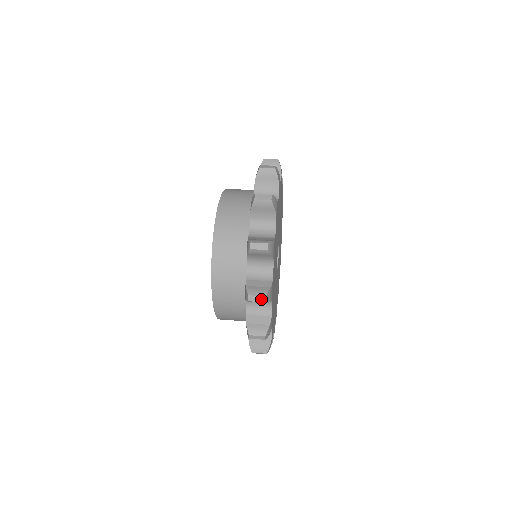
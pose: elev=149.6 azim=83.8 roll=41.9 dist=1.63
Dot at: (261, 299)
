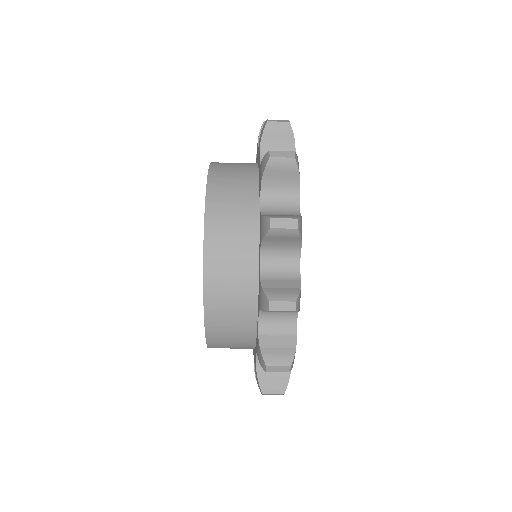
Dot at: (291, 223)
